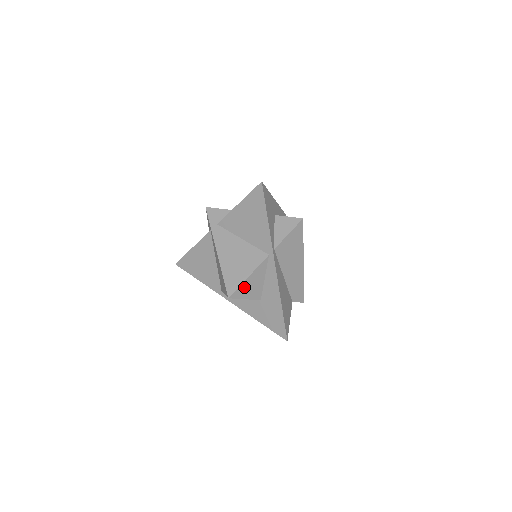
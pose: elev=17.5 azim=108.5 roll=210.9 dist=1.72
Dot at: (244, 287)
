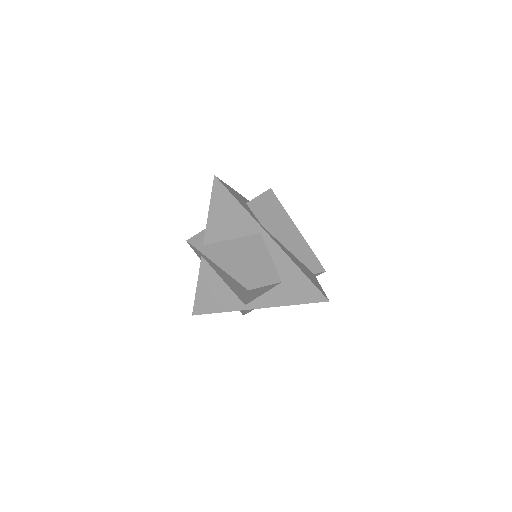
Dot at: (257, 274)
